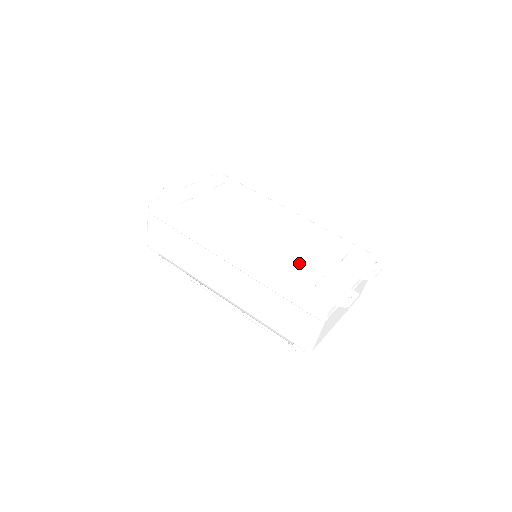
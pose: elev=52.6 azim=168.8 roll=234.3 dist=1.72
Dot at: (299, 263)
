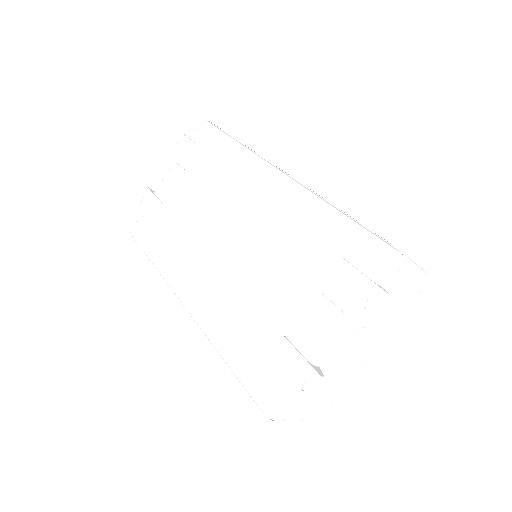
Dot at: (255, 310)
